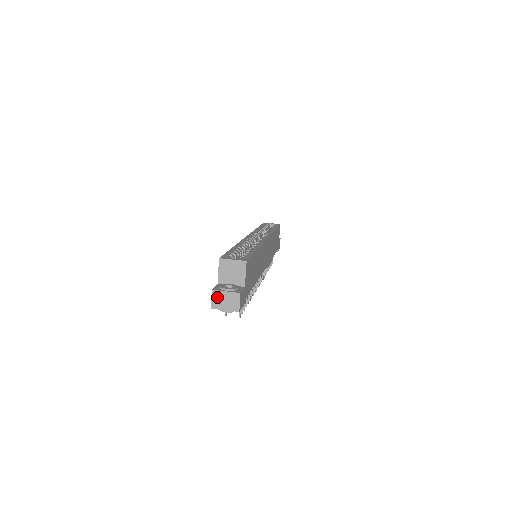
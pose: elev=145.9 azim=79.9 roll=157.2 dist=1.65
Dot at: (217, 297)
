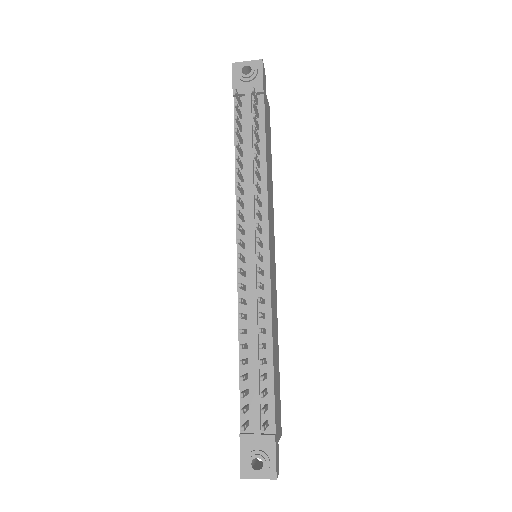
Dot at: occluded
